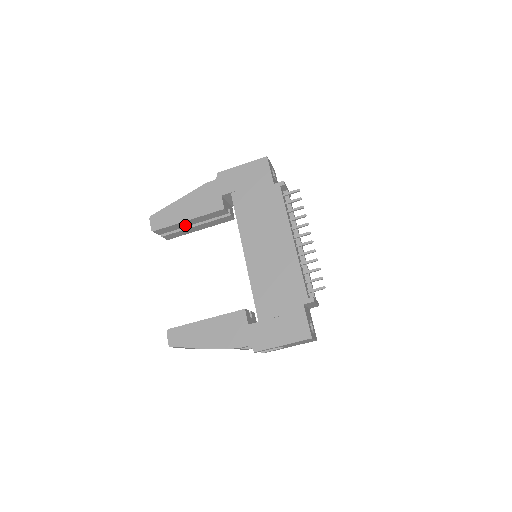
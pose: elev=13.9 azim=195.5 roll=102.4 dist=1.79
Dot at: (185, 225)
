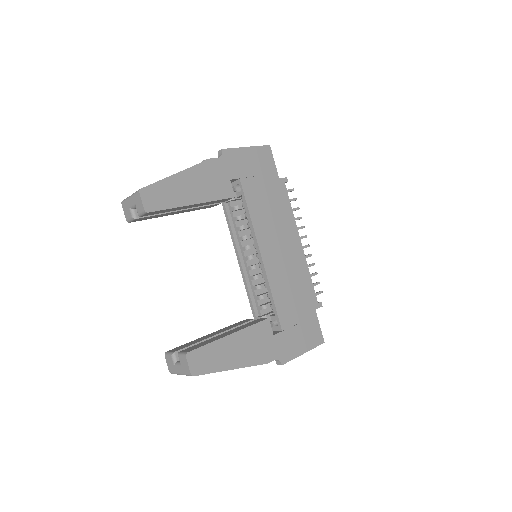
Dot at: (179, 208)
